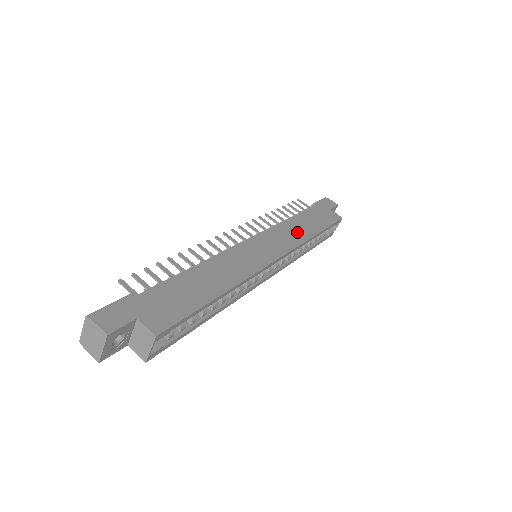
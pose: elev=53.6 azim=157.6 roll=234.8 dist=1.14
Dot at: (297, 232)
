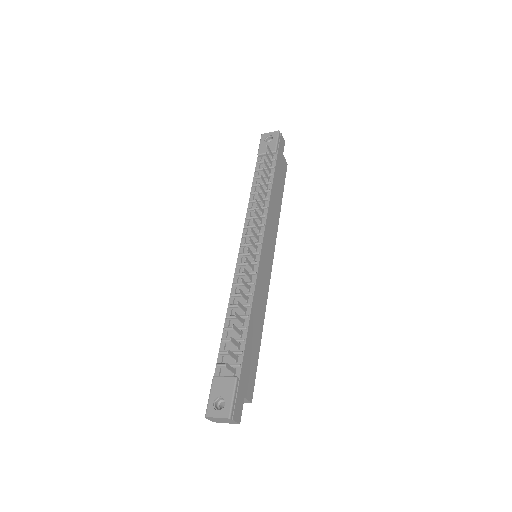
Dot at: (275, 214)
